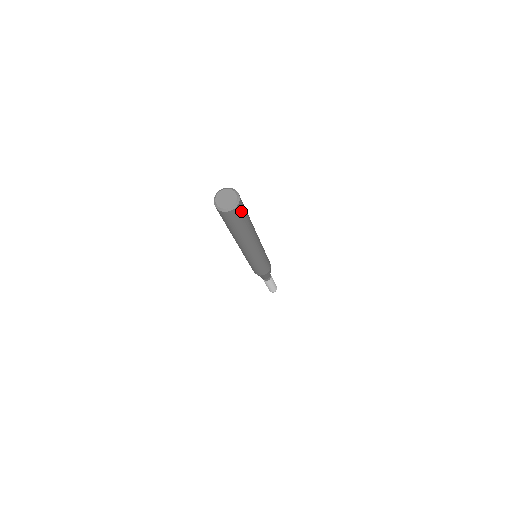
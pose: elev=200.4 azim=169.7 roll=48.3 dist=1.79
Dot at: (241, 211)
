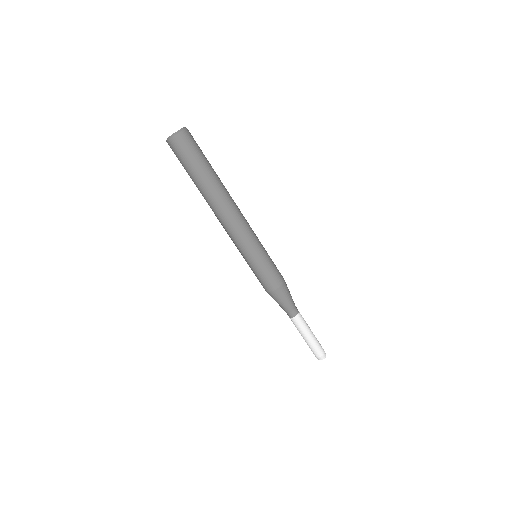
Dot at: (193, 142)
